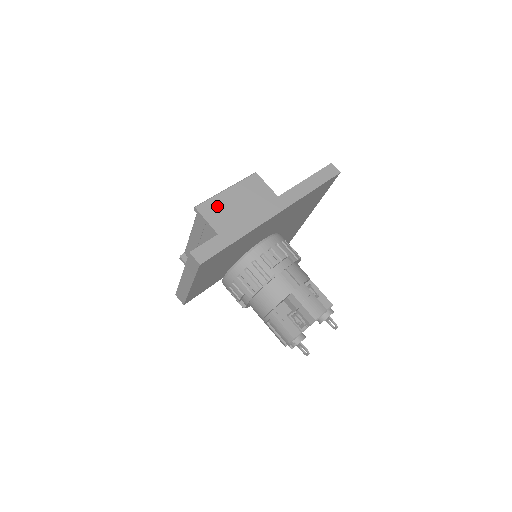
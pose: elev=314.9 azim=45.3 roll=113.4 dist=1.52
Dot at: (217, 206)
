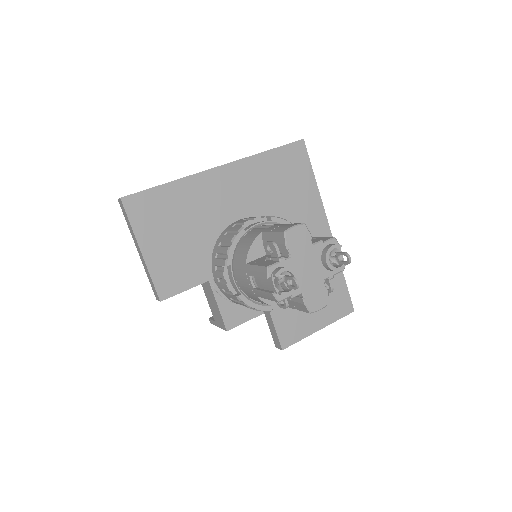
Dot at: occluded
